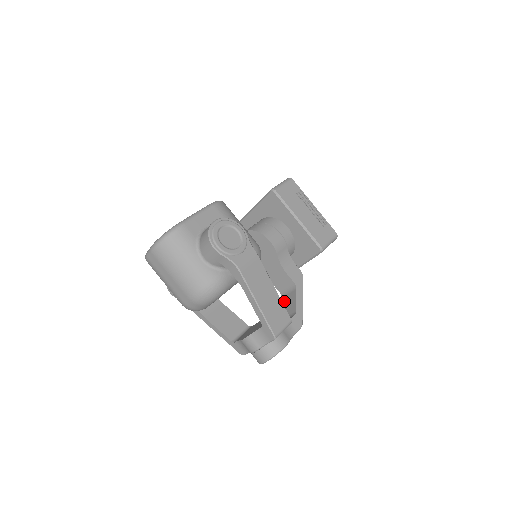
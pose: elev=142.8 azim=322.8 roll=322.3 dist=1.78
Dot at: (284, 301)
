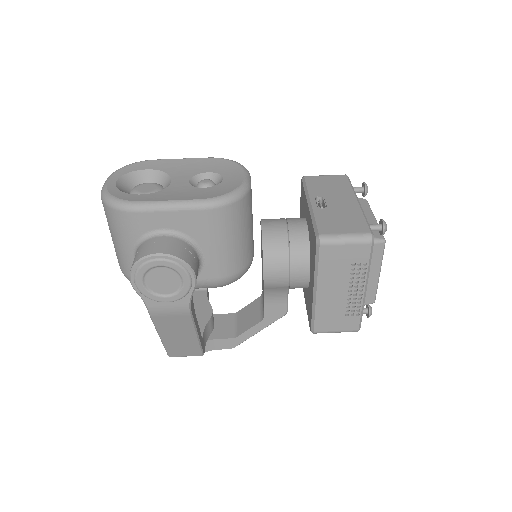
Dot at: (254, 305)
